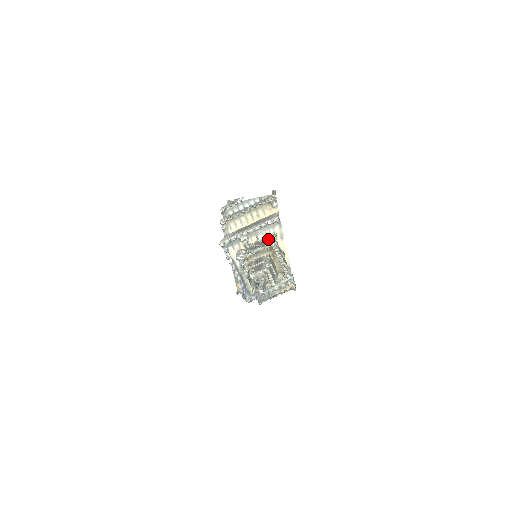
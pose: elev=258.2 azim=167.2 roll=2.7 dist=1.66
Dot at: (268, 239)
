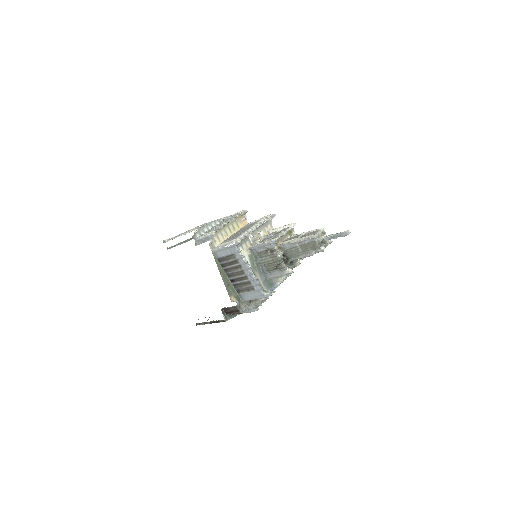
Dot at: (274, 231)
